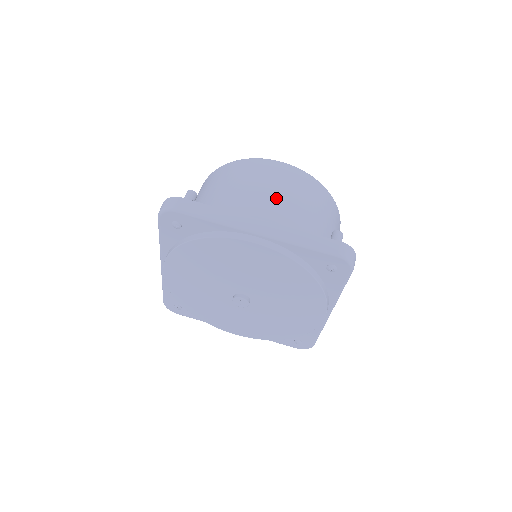
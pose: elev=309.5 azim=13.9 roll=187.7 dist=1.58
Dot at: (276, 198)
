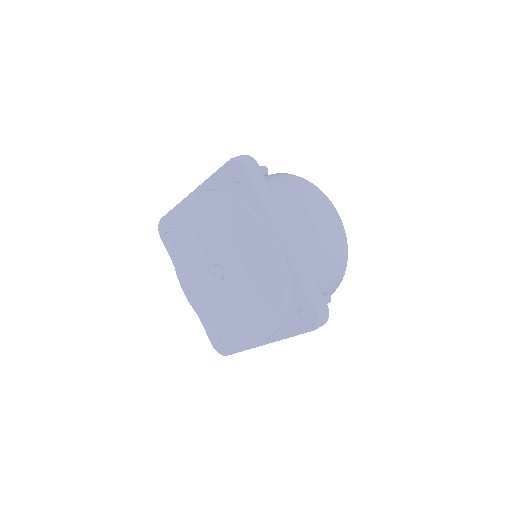
Dot at: (314, 232)
